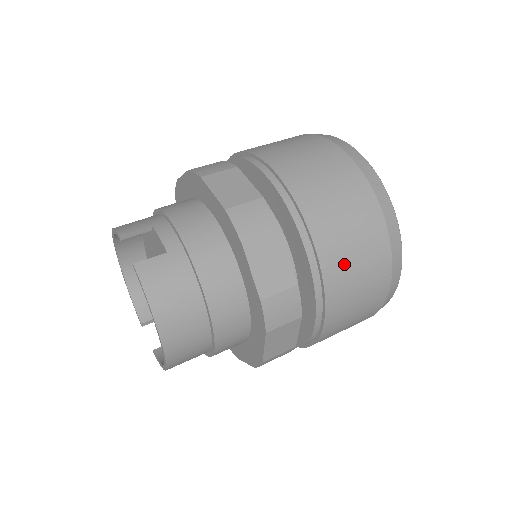
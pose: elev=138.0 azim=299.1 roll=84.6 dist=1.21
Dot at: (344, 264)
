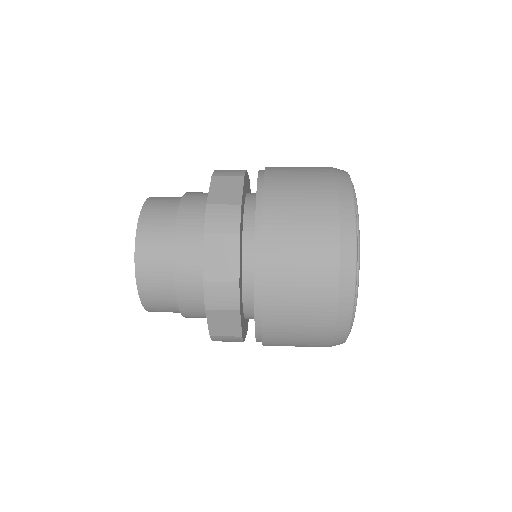
Dot at: (286, 200)
